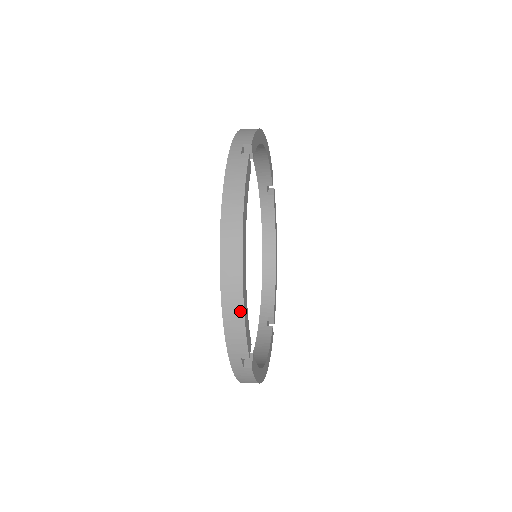
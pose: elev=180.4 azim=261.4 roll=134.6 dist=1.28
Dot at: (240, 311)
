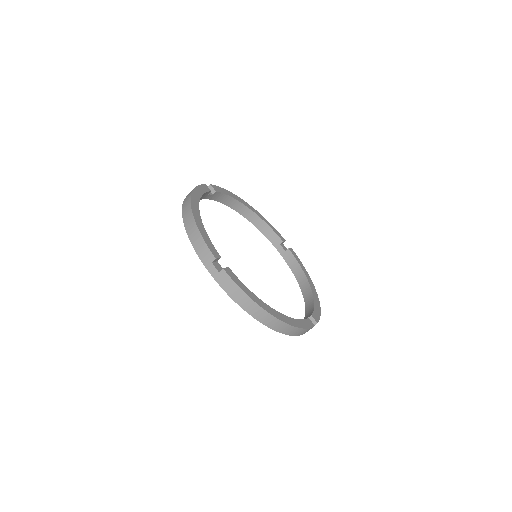
Dot at: (195, 228)
